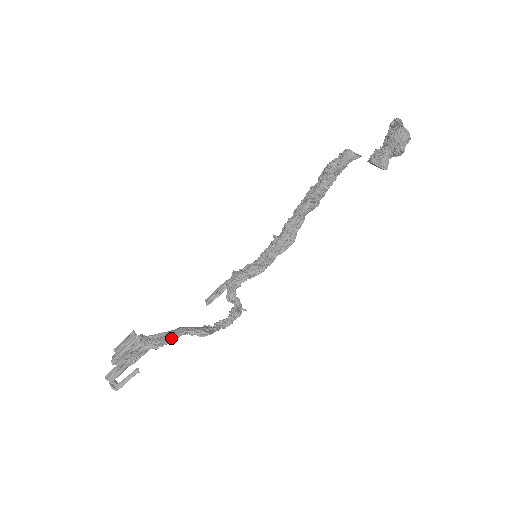
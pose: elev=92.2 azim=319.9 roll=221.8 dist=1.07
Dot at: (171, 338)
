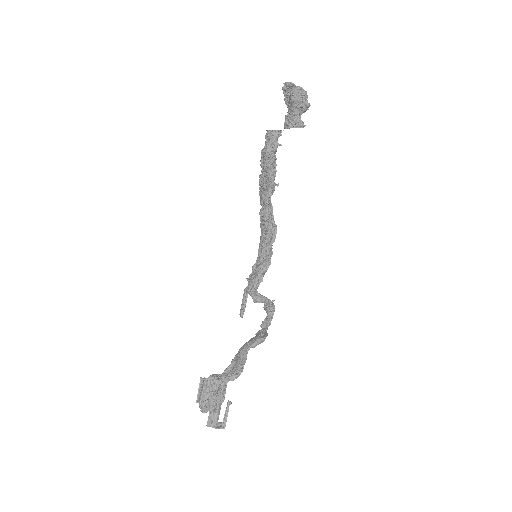
Dot at: (243, 361)
